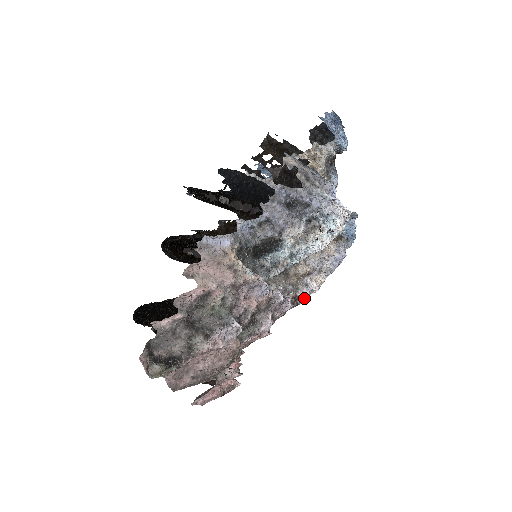
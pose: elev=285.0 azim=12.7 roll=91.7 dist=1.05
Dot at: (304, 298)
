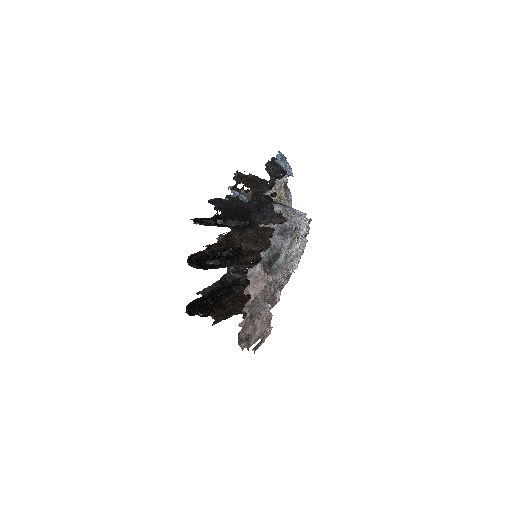
Dot at: occluded
